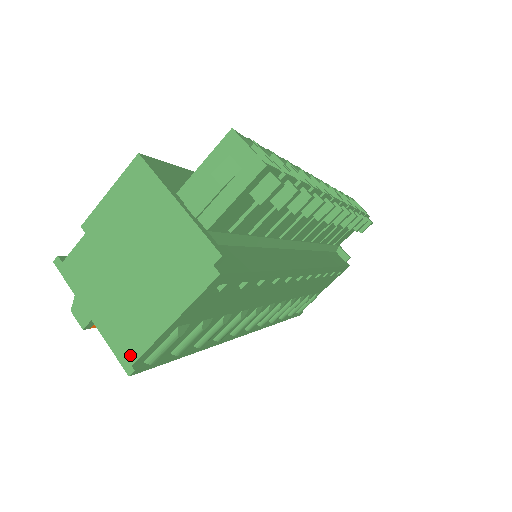
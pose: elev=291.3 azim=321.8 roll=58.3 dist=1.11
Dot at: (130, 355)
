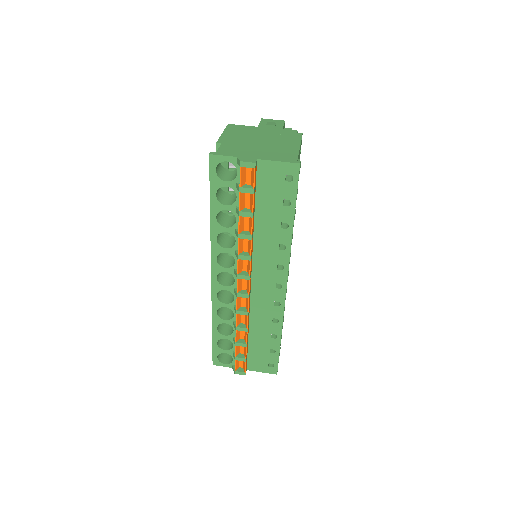
Dot at: (292, 159)
